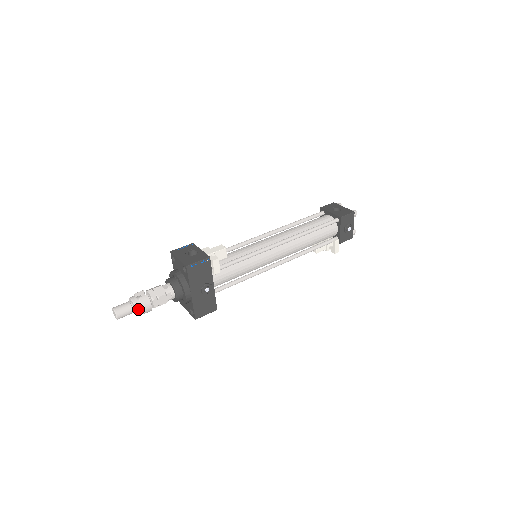
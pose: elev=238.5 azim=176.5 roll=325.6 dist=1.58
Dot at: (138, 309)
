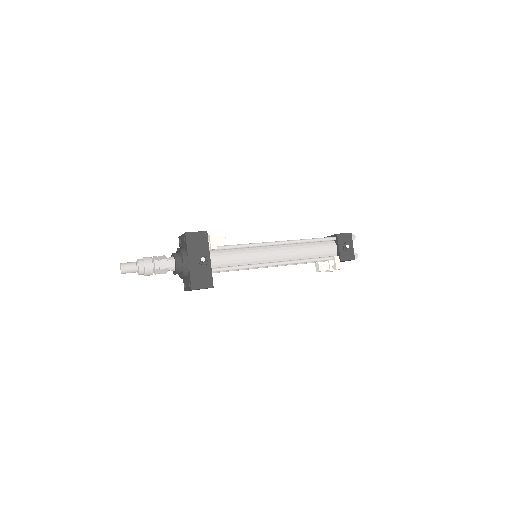
Dot at: (141, 265)
